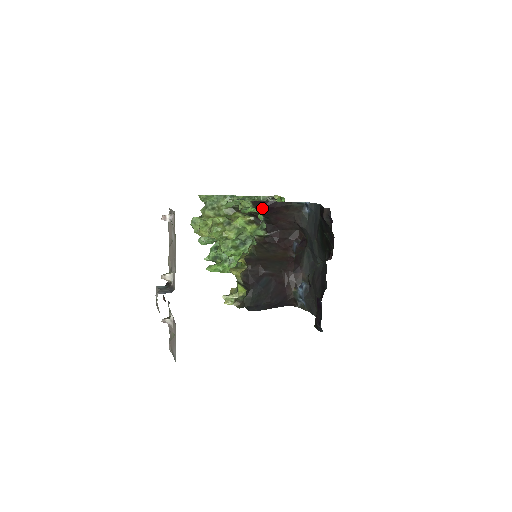
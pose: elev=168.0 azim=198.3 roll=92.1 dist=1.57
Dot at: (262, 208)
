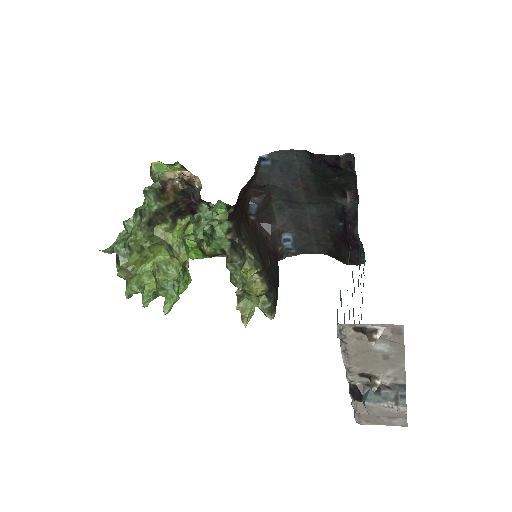
Dot at: (237, 203)
